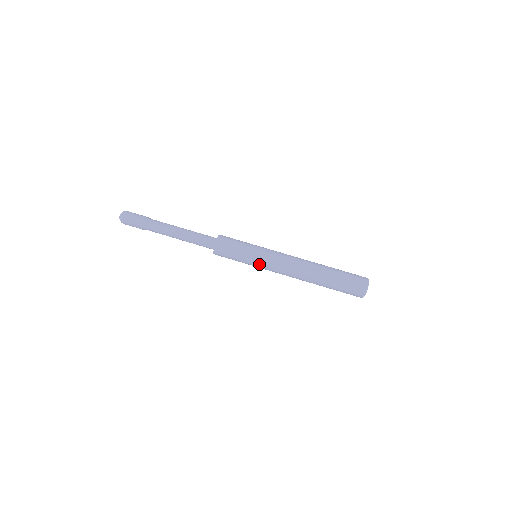
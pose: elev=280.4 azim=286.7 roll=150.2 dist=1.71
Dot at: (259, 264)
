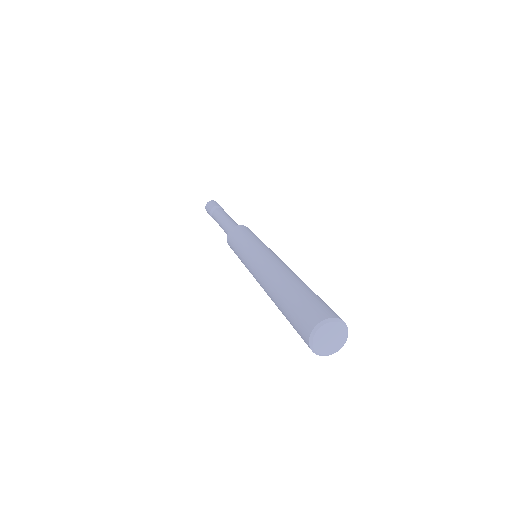
Dot at: (252, 247)
